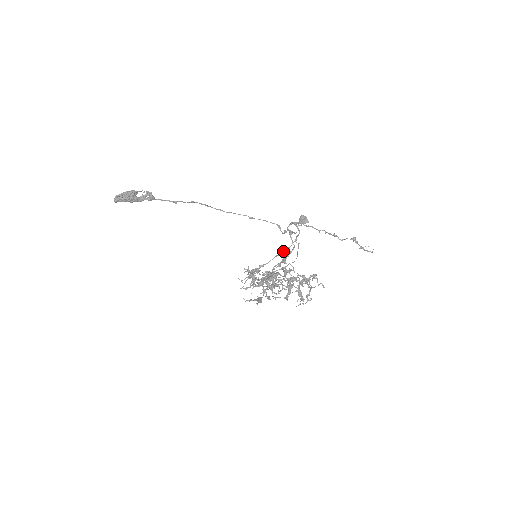
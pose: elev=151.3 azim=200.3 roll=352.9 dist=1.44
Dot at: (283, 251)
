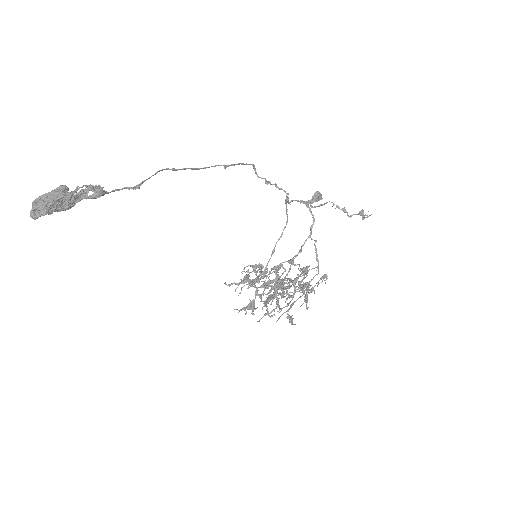
Dot at: (297, 255)
